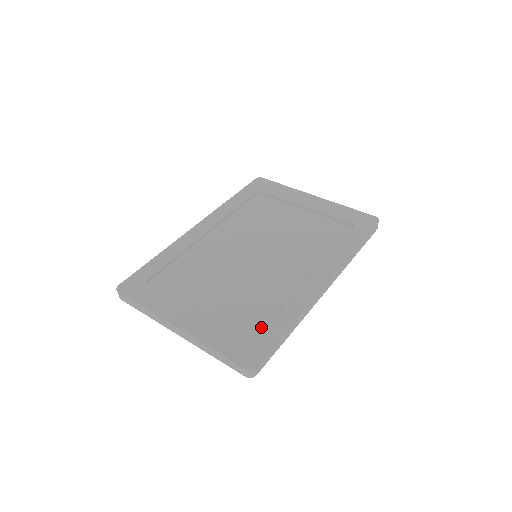
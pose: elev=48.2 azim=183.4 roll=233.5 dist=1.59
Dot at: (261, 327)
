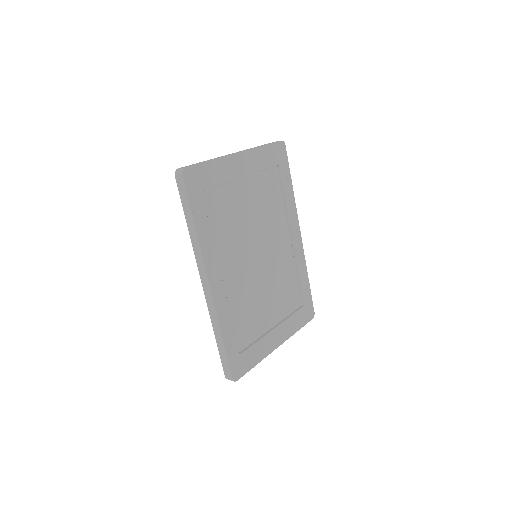
Dot at: (299, 294)
